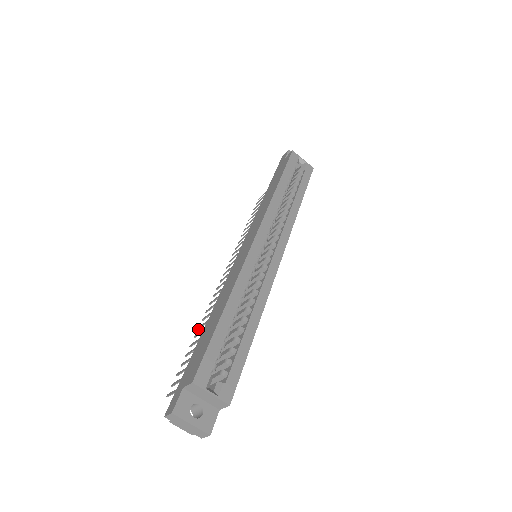
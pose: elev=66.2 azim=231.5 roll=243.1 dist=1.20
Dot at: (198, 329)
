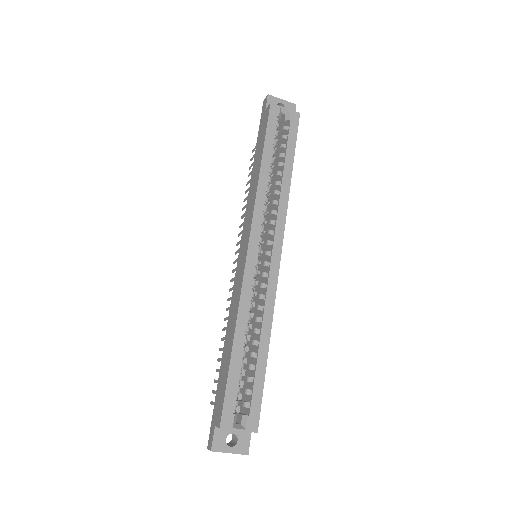
Dot at: occluded
